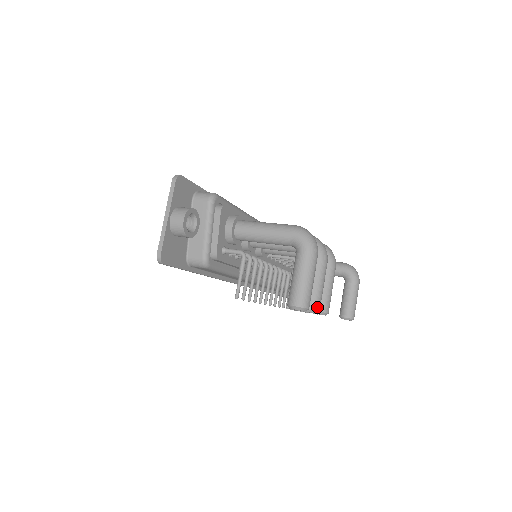
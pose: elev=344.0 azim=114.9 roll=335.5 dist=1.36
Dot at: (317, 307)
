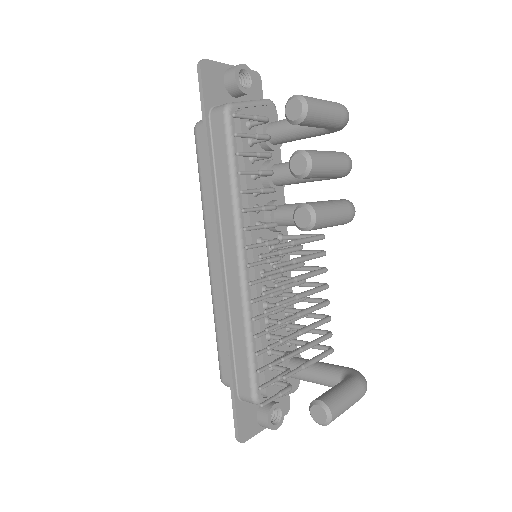
Dot at: (313, 156)
